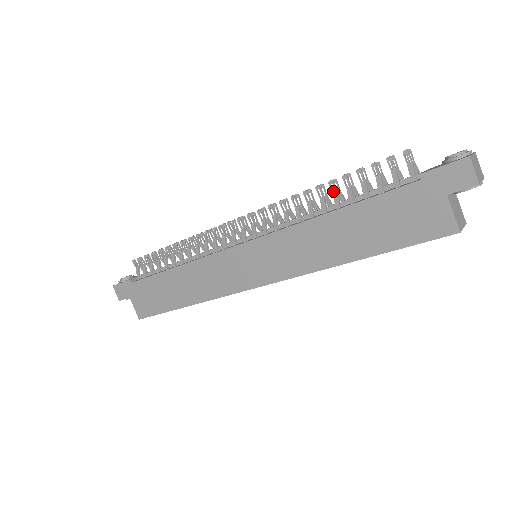
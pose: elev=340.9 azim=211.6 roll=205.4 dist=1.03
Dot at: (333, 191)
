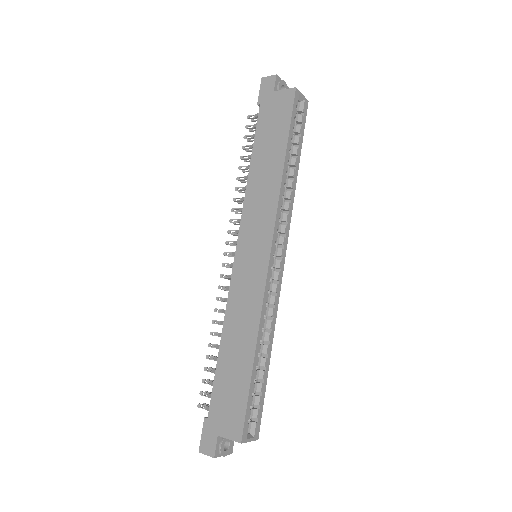
Dot at: (245, 169)
